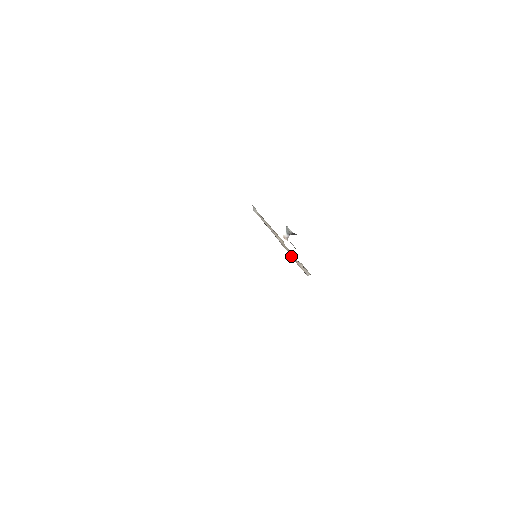
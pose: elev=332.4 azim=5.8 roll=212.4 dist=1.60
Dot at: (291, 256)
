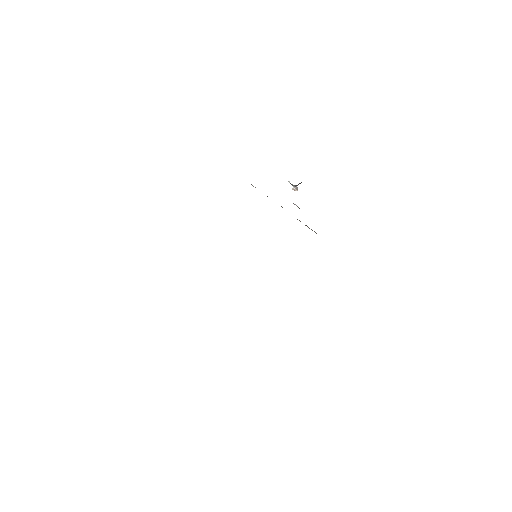
Dot at: (297, 219)
